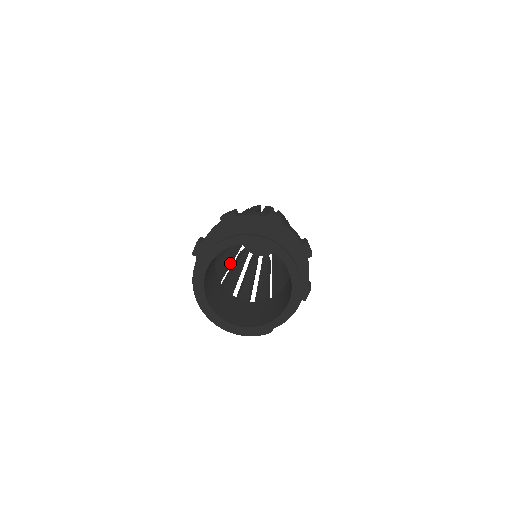
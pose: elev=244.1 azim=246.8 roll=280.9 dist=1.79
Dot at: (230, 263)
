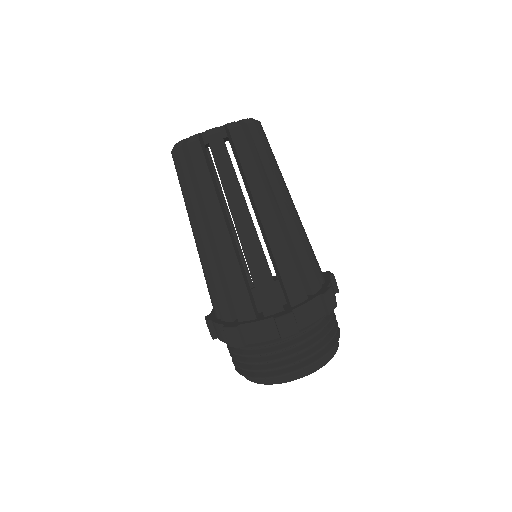
Dot at: occluded
